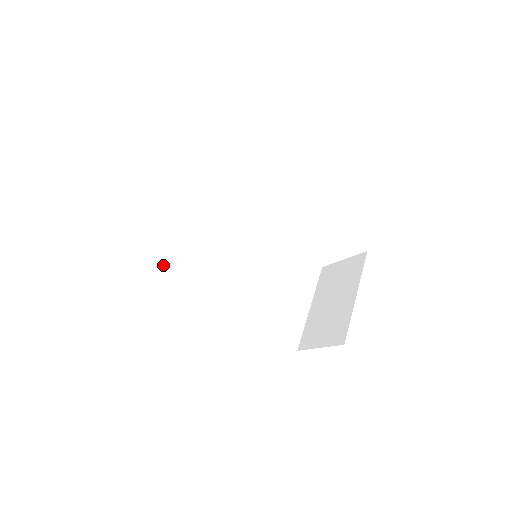
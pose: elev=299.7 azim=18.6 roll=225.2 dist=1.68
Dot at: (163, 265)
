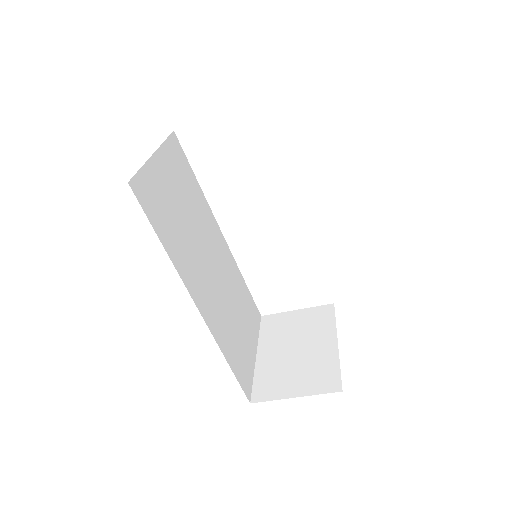
Dot at: (155, 211)
